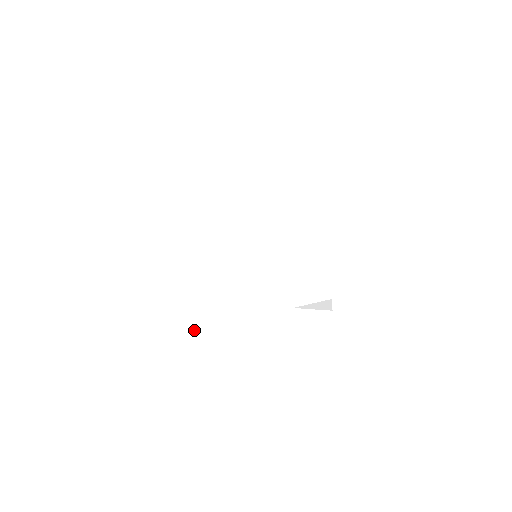
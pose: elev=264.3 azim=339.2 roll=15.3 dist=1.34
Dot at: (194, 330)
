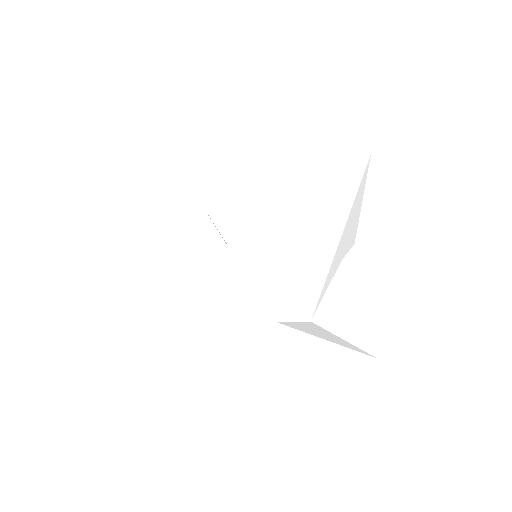
Dot at: occluded
